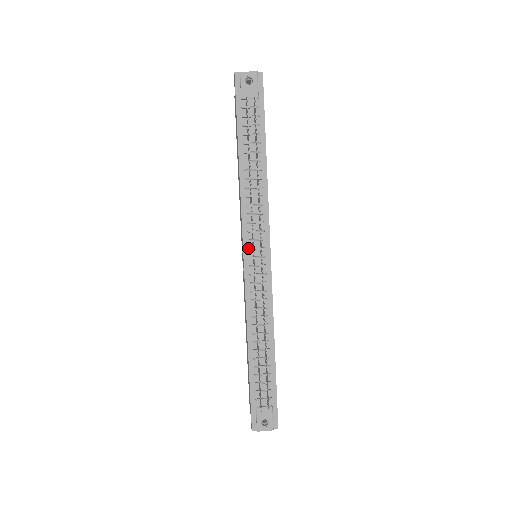
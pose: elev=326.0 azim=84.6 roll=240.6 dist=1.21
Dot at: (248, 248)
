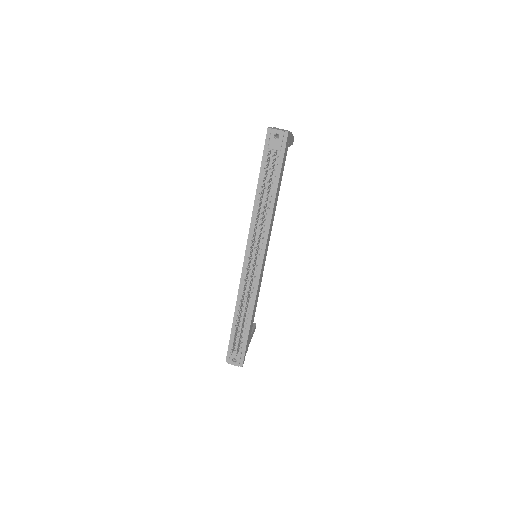
Dot at: (249, 252)
